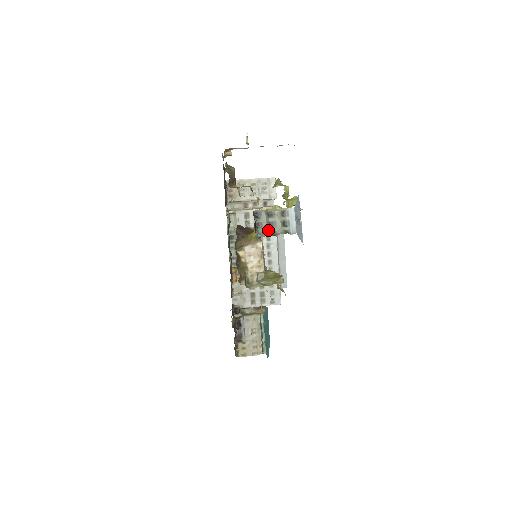
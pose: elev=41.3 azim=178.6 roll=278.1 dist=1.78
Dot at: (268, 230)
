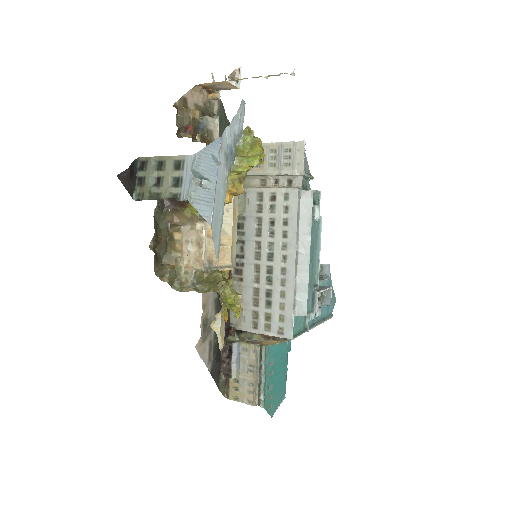
Dot at: (150, 190)
